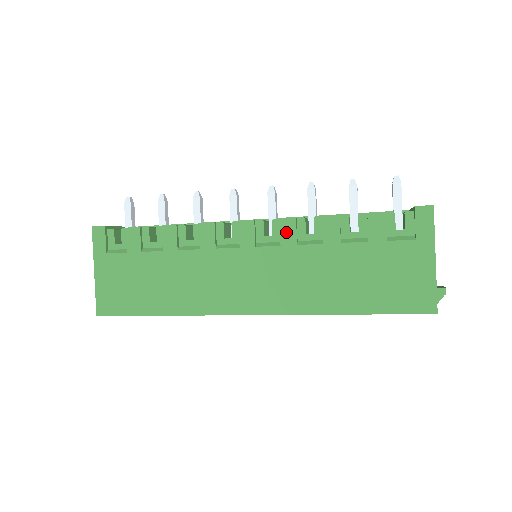
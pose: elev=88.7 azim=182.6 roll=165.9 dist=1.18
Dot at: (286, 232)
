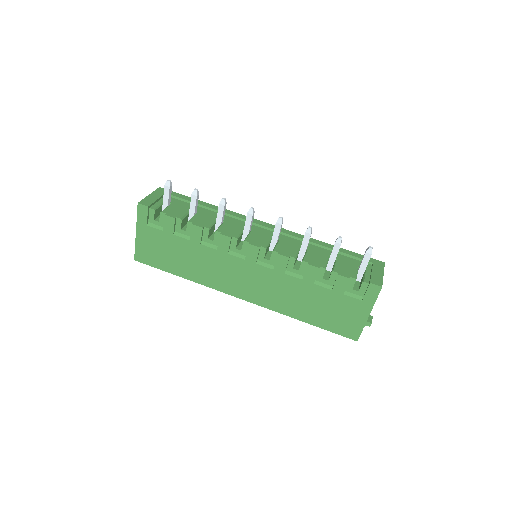
Dot at: (280, 263)
